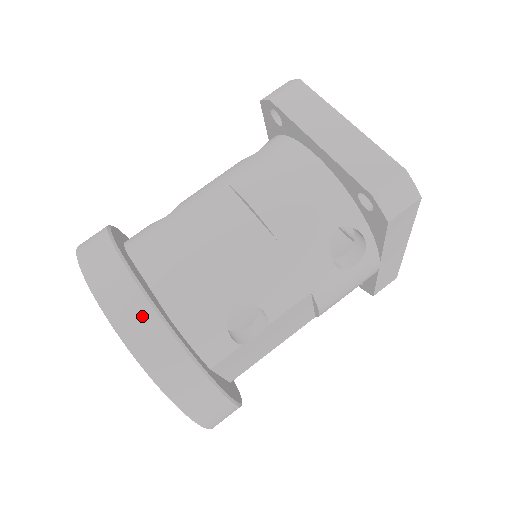
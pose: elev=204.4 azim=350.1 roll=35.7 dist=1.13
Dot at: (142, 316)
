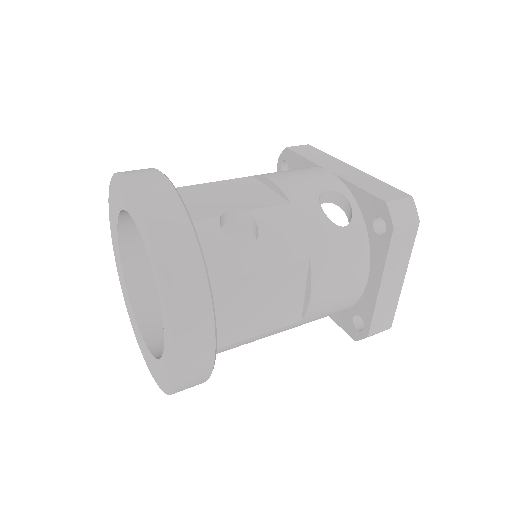
Dot at: (202, 373)
